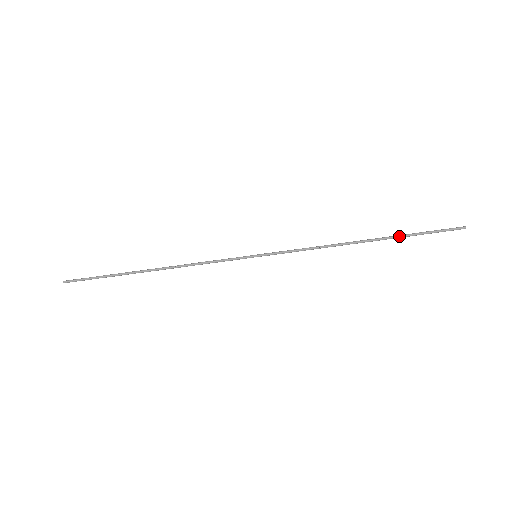
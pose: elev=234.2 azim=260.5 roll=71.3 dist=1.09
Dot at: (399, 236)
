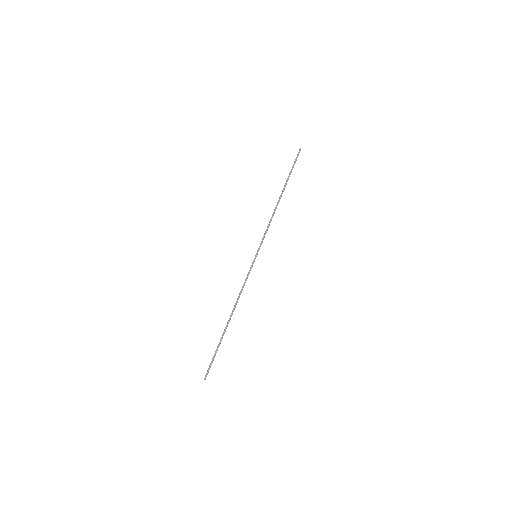
Dot at: (287, 180)
